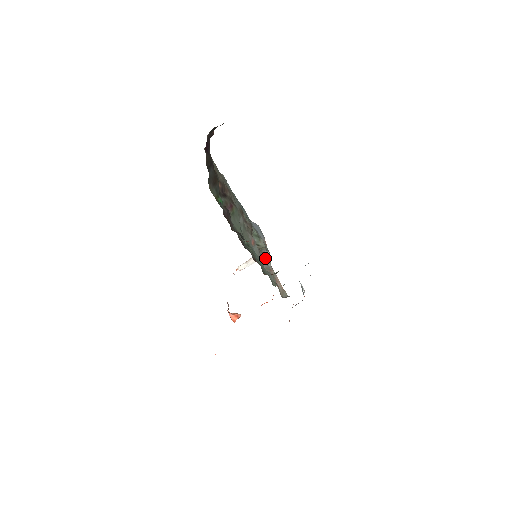
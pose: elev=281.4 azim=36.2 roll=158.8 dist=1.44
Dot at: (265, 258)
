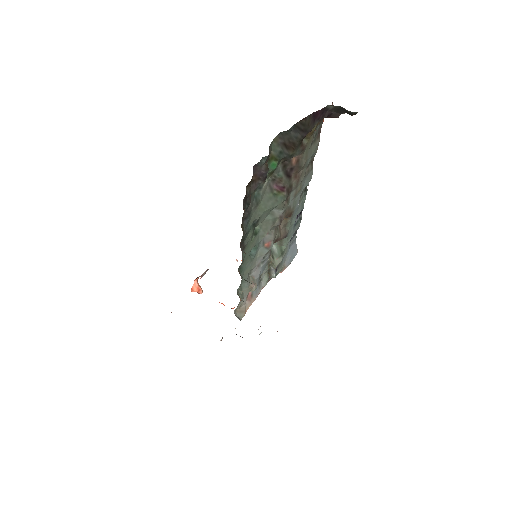
Dot at: (267, 275)
